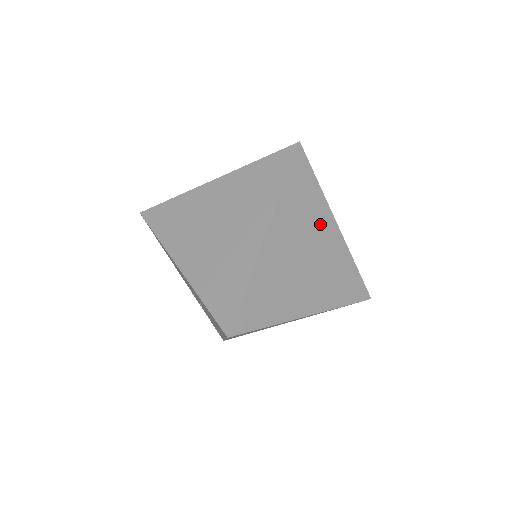
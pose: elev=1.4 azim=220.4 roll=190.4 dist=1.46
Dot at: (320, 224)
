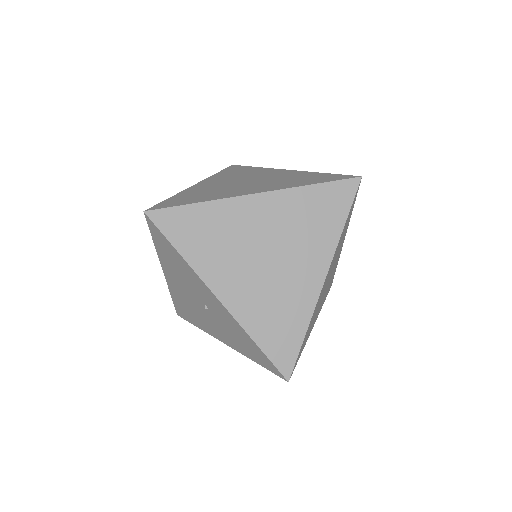
Dot at: (262, 173)
